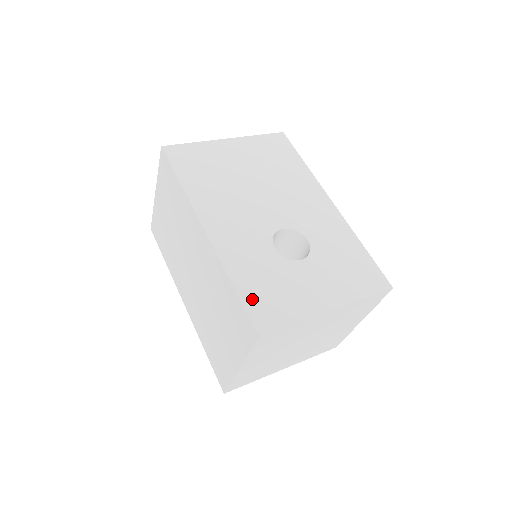
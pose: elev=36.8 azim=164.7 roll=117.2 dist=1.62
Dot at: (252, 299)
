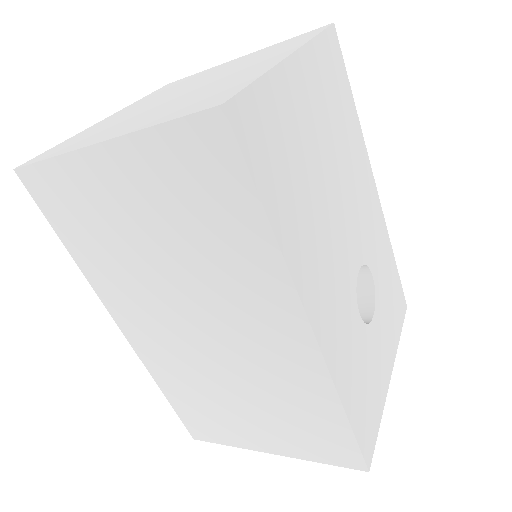
Dot at: (360, 422)
